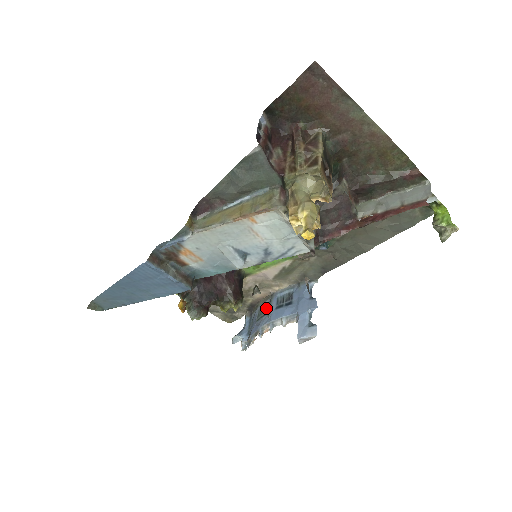
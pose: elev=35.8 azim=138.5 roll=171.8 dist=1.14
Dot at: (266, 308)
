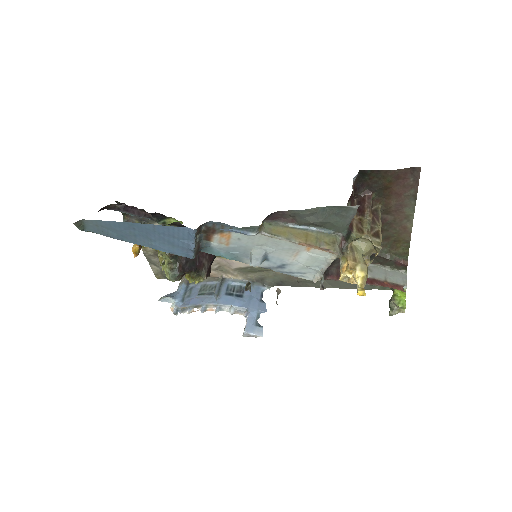
Dot at: (213, 288)
